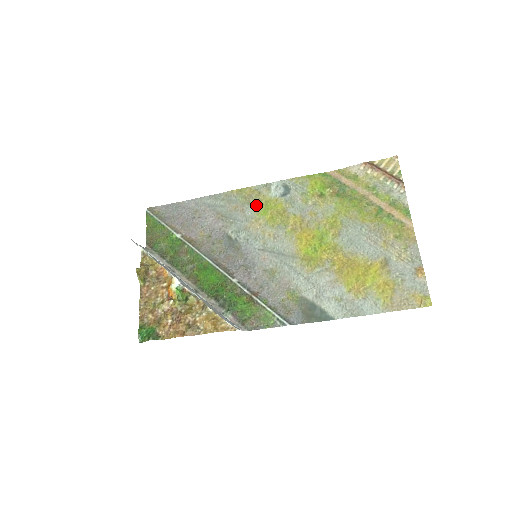
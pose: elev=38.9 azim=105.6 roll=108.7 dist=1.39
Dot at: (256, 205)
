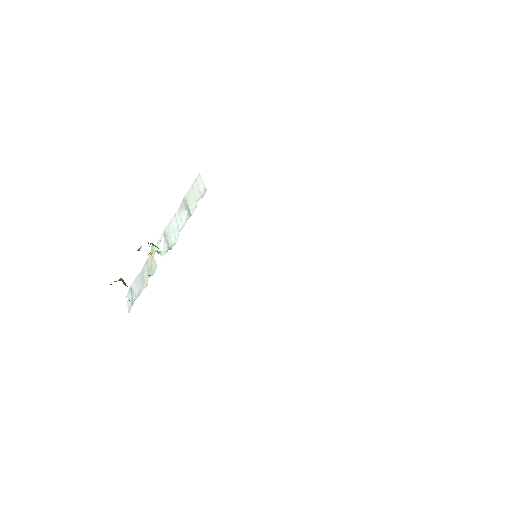
Dot at: occluded
